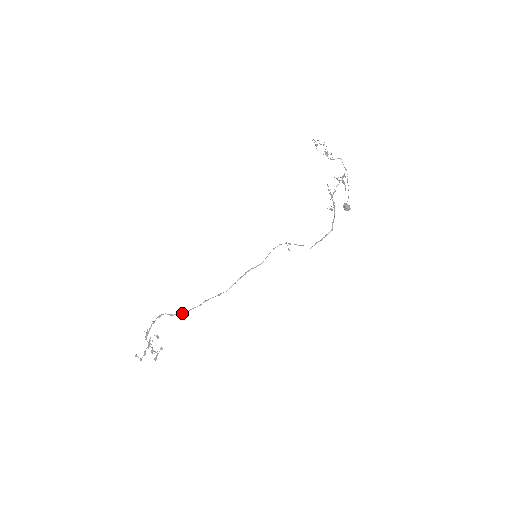
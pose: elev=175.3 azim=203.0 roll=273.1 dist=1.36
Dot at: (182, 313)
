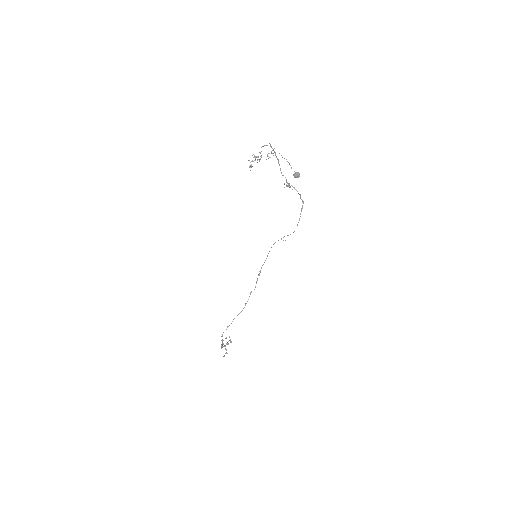
Dot at: occluded
